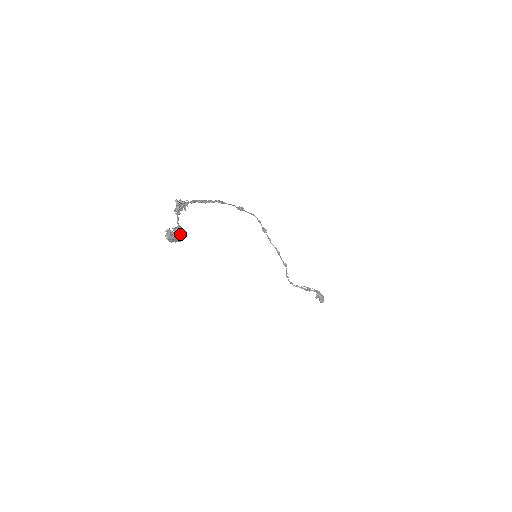
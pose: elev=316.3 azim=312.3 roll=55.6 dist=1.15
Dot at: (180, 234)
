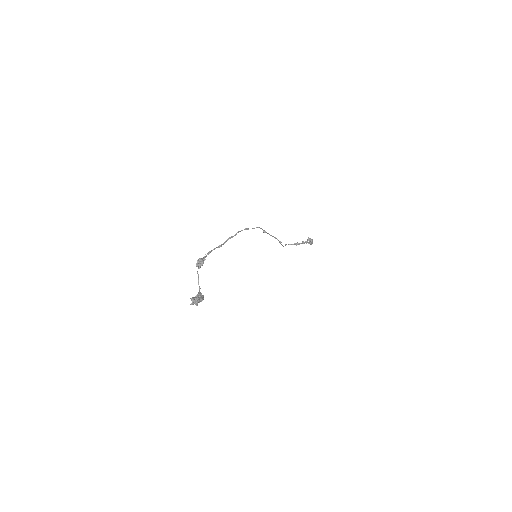
Dot at: (200, 301)
